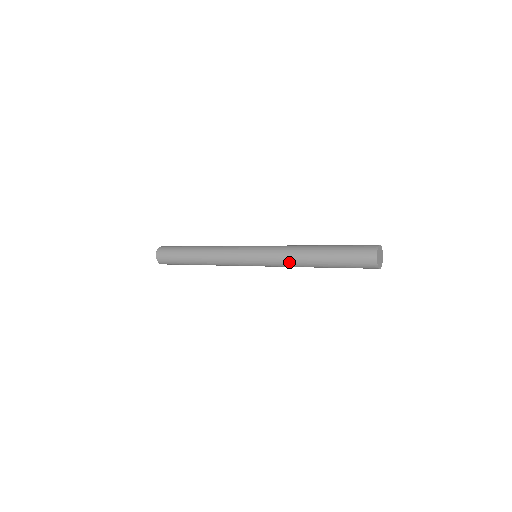
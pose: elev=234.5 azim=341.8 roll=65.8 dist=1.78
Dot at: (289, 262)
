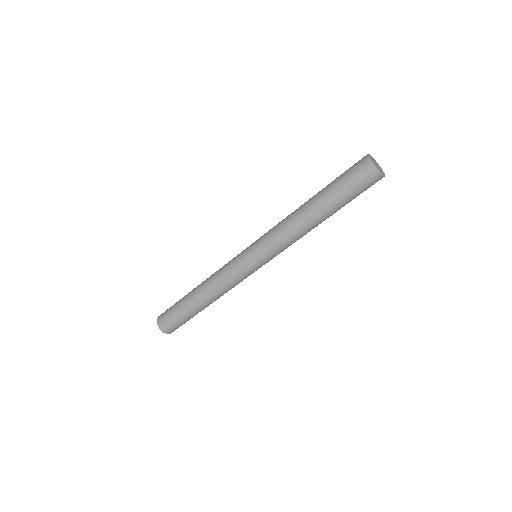
Dot at: (285, 227)
